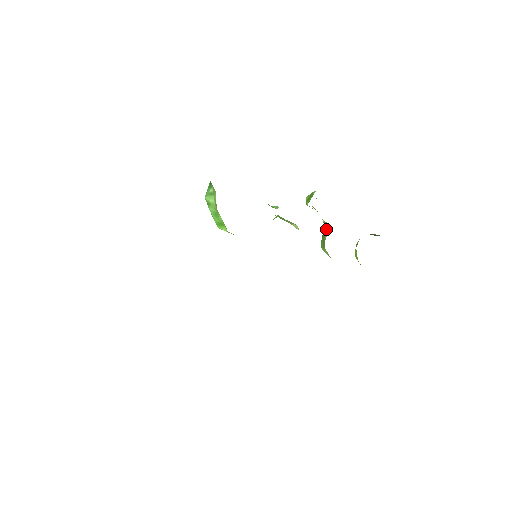
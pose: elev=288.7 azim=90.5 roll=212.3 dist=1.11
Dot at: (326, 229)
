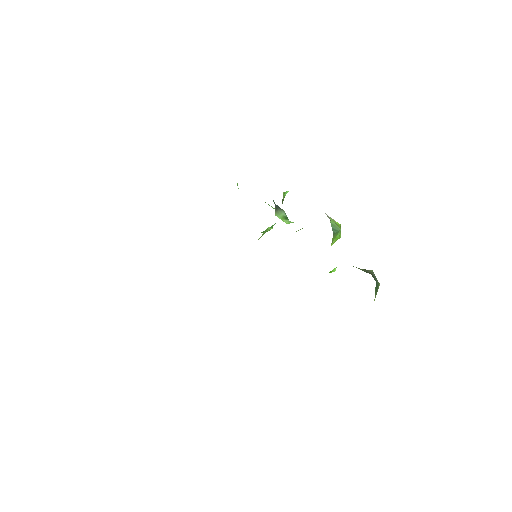
Dot at: occluded
